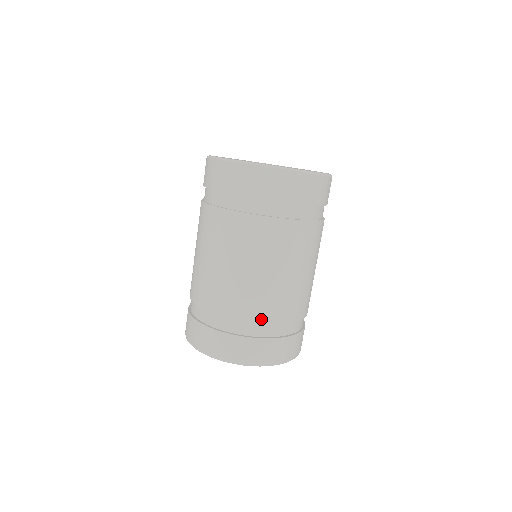
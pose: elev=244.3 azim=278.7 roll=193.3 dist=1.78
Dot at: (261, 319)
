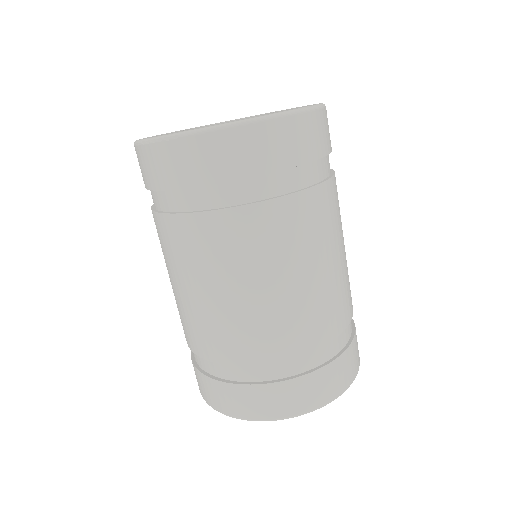
Dot at: (251, 358)
